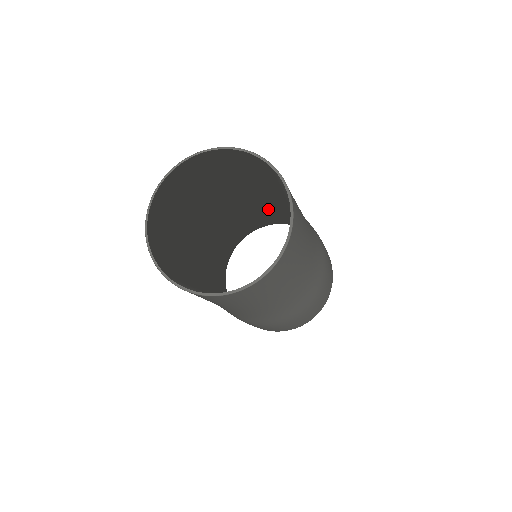
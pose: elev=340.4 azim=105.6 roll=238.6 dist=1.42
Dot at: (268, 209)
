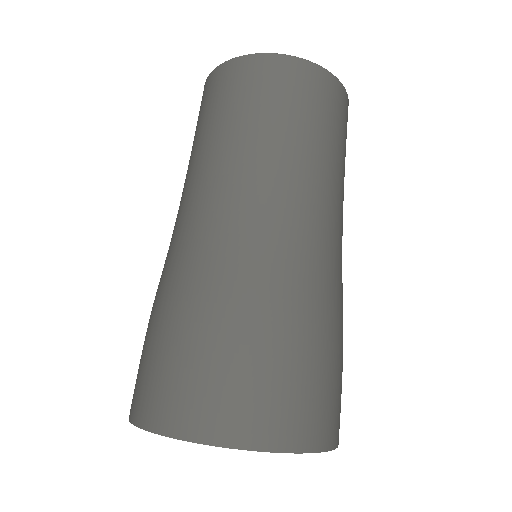
Dot at: occluded
